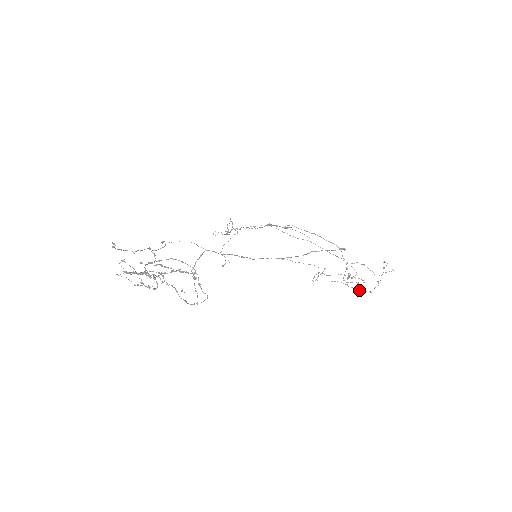
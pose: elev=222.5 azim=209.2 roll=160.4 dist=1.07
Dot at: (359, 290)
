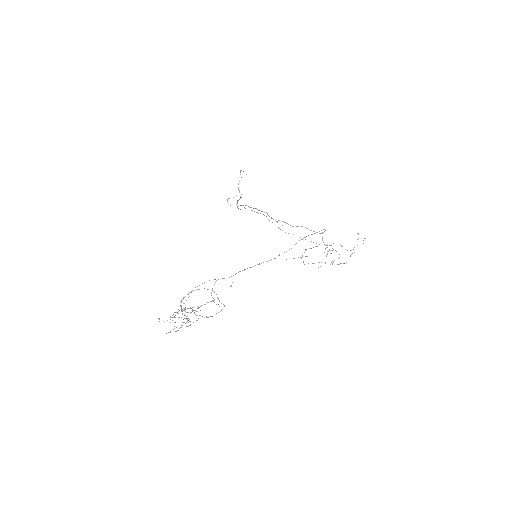
Dot at: occluded
